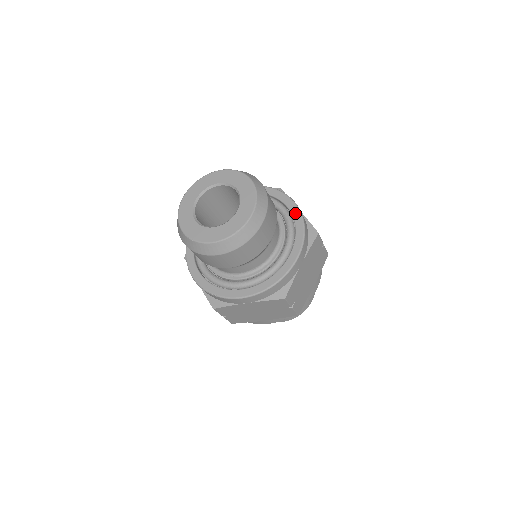
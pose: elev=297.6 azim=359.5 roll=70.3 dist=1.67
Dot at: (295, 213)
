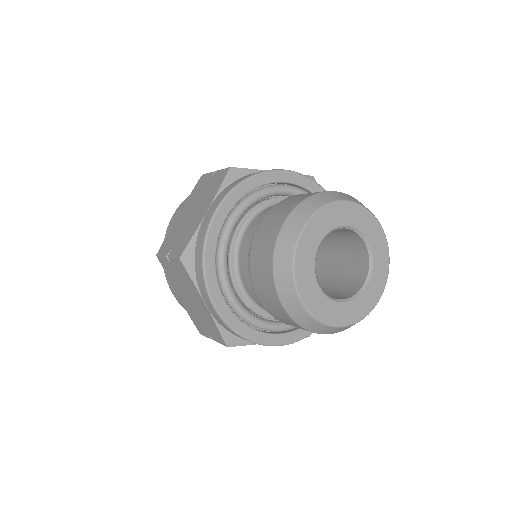
Dot at: occluded
